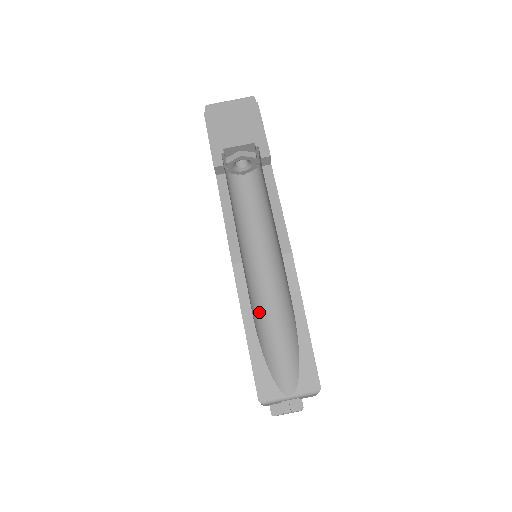
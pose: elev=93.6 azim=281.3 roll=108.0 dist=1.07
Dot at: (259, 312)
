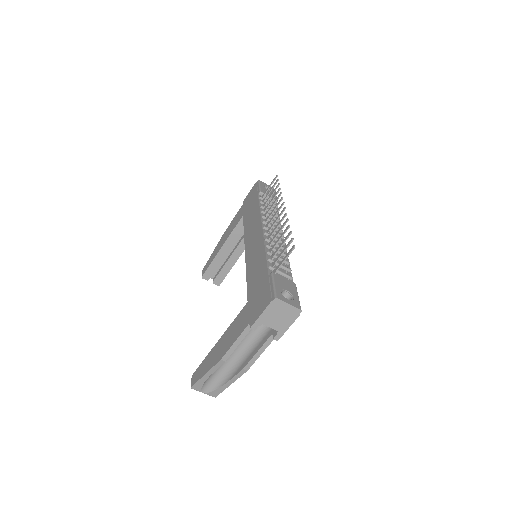
Dot at: occluded
